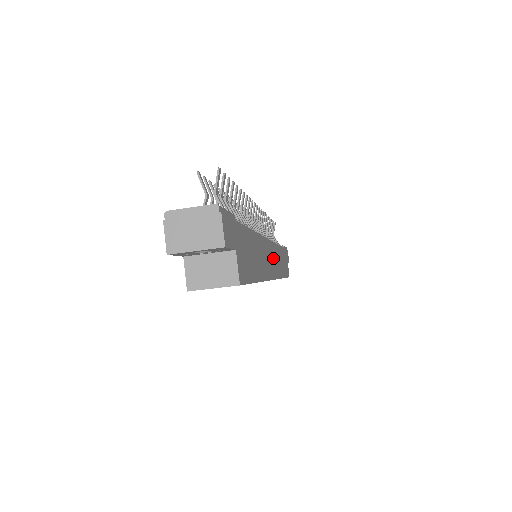
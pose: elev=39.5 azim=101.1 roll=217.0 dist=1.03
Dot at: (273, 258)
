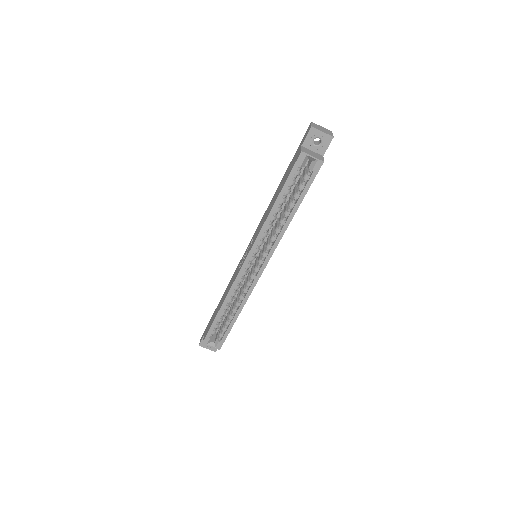
Dot at: occluded
